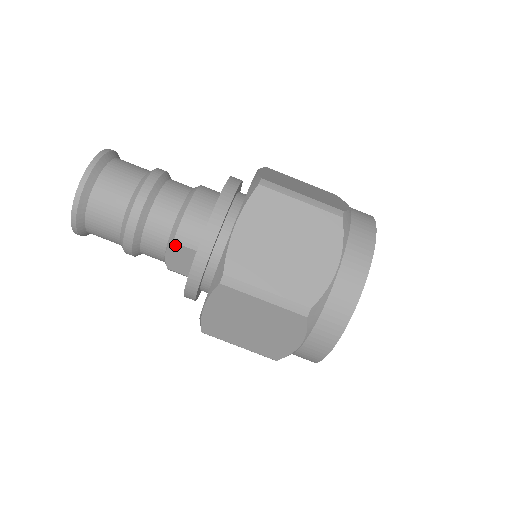
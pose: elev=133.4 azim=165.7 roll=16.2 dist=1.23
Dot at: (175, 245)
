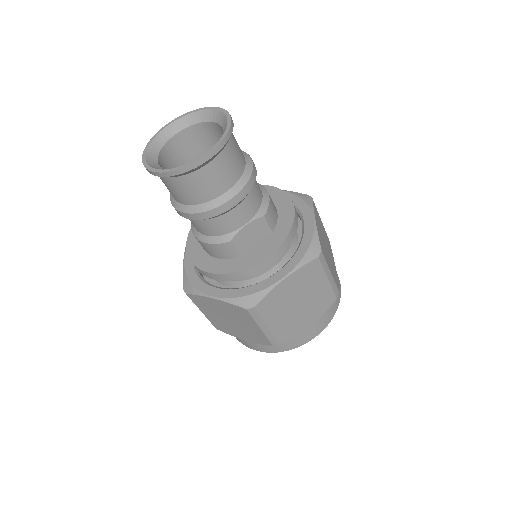
Dot at: (262, 220)
